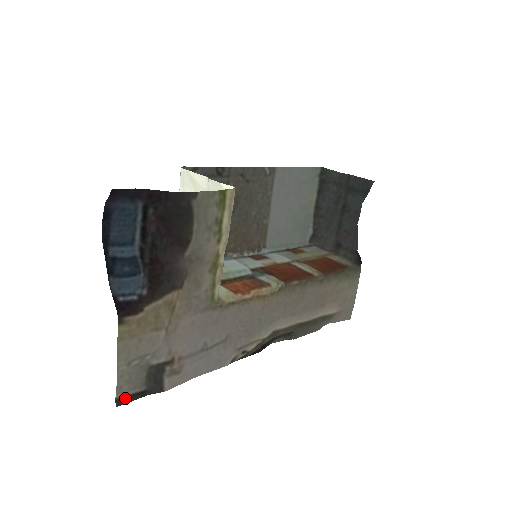
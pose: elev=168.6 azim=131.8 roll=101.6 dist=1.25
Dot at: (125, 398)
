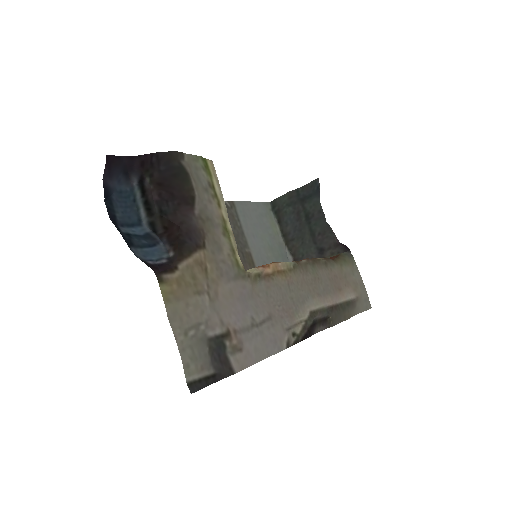
Dot at: (197, 382)
